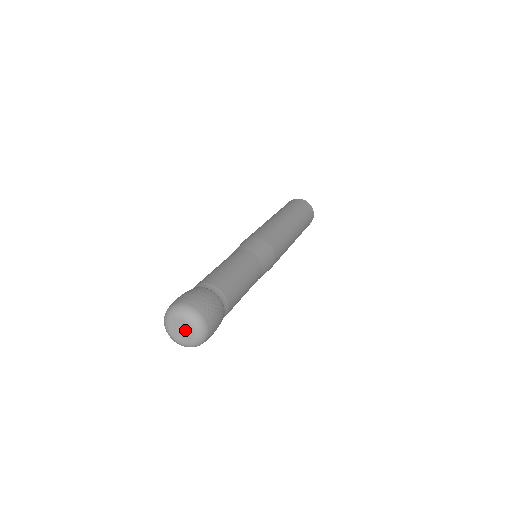
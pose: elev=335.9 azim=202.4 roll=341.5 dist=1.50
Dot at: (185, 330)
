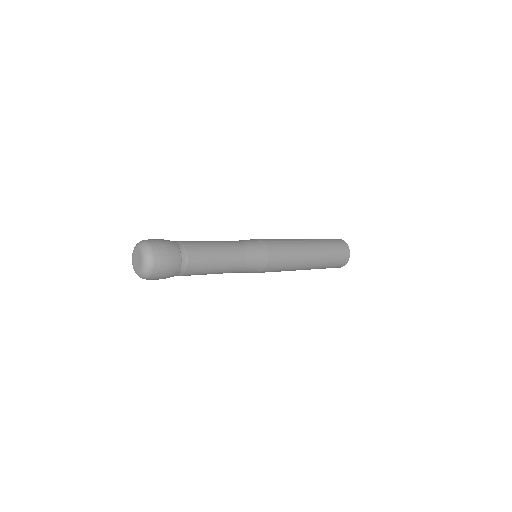
Dot at: (139, 258)
